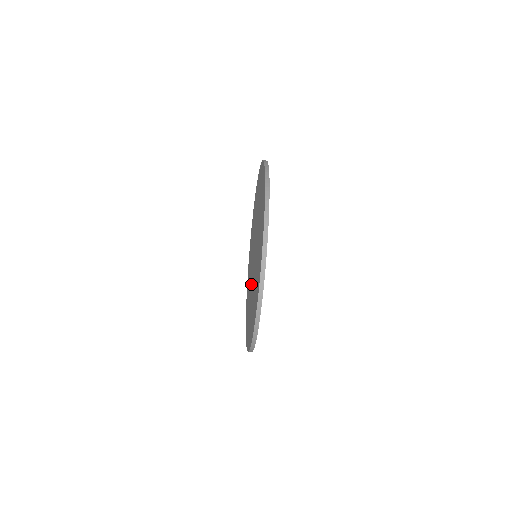
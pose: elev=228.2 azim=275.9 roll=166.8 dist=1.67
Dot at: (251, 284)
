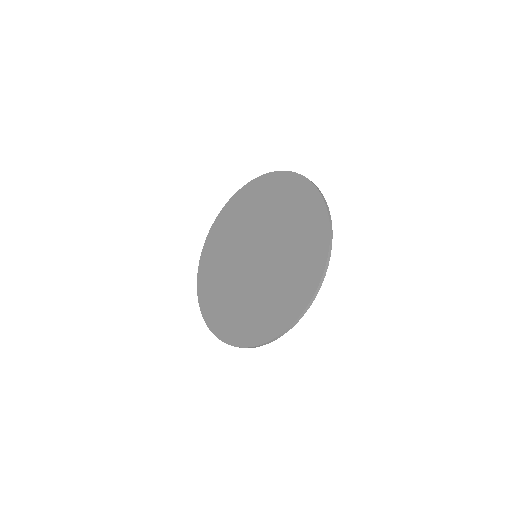
Dot at: (236, 272)
